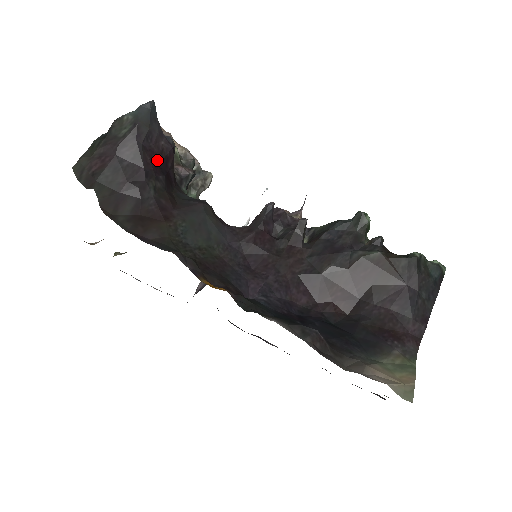
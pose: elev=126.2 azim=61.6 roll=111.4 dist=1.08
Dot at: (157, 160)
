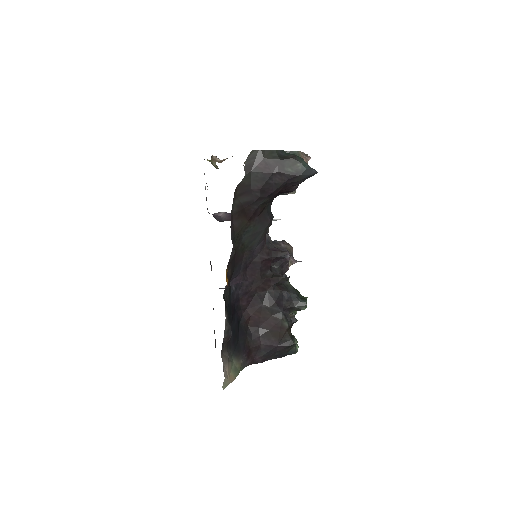
Dot at: (282, 190)
